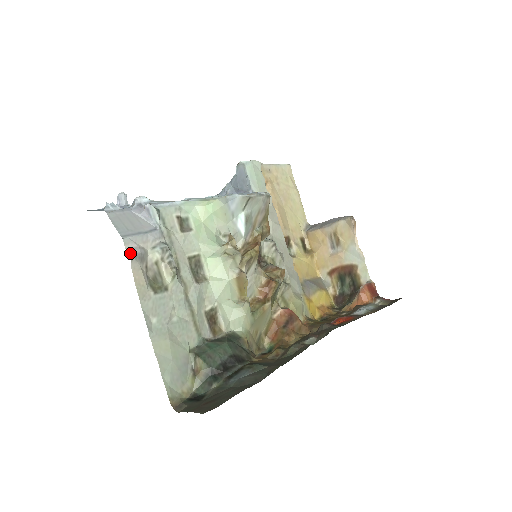
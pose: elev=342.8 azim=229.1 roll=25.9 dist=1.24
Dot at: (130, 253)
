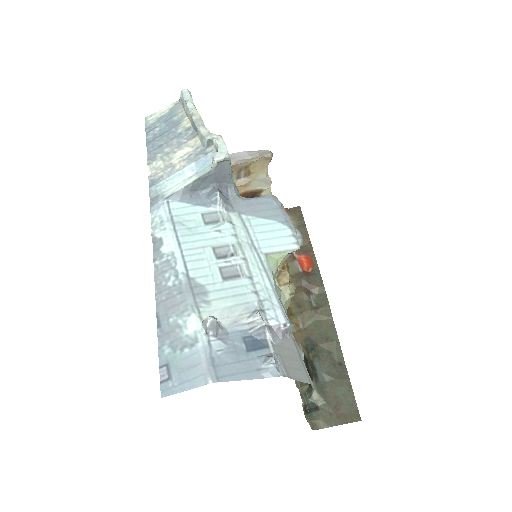
Dot at: (314, 387)
